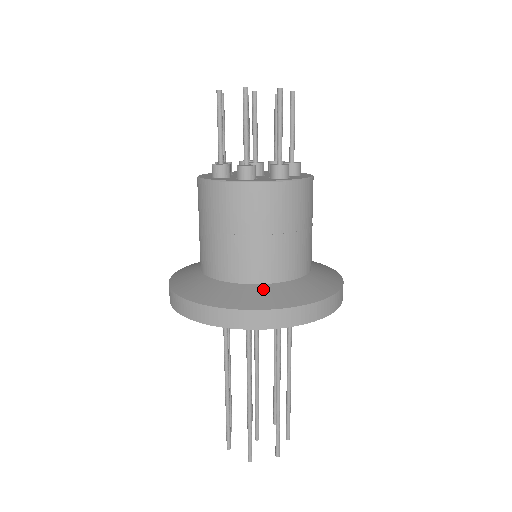
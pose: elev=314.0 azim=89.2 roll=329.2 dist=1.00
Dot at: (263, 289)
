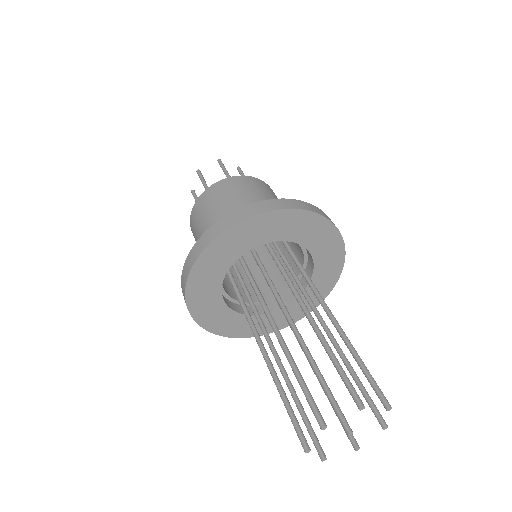
Dot at: occluded
